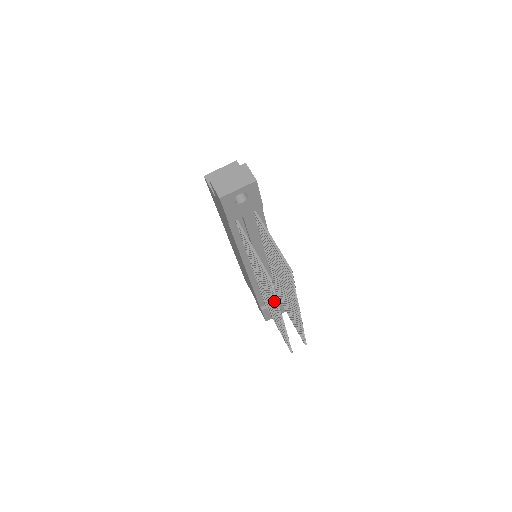
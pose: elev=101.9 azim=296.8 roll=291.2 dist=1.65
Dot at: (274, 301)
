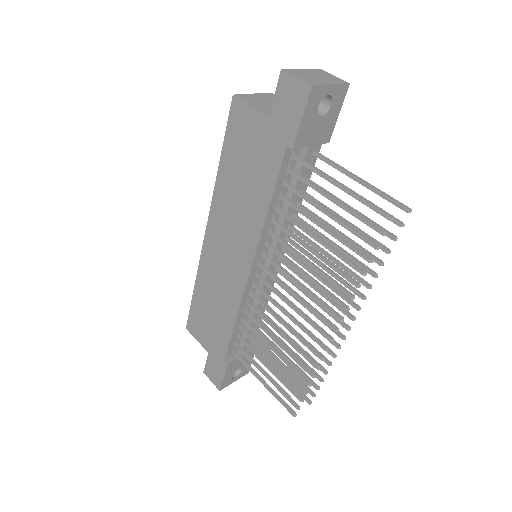
Dot at: (350, 281)
